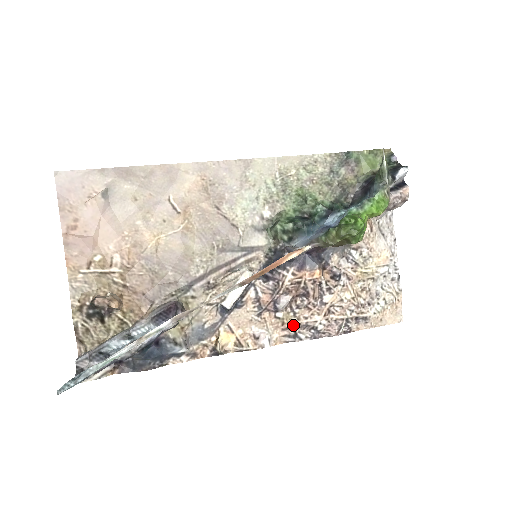
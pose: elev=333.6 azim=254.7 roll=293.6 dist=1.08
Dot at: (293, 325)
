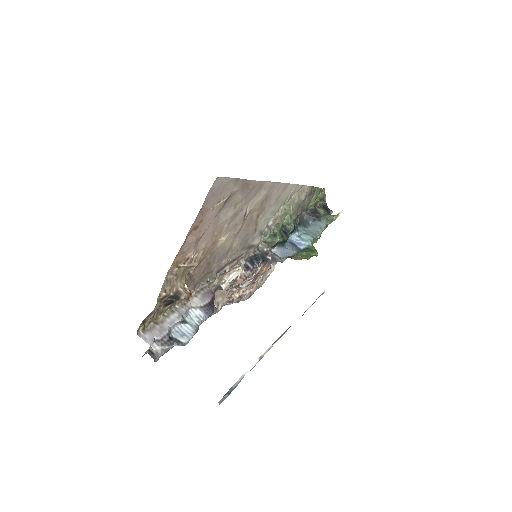
Dot at: occluded
